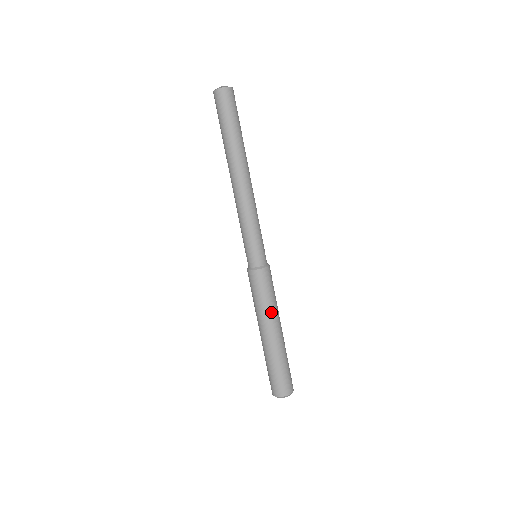
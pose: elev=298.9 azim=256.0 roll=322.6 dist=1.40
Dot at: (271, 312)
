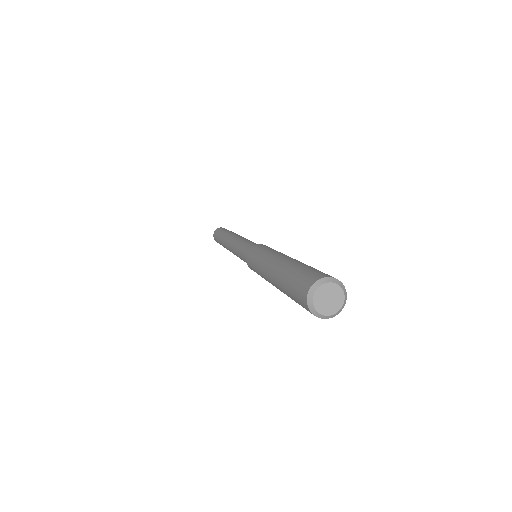
Dot at: (280, 253)
